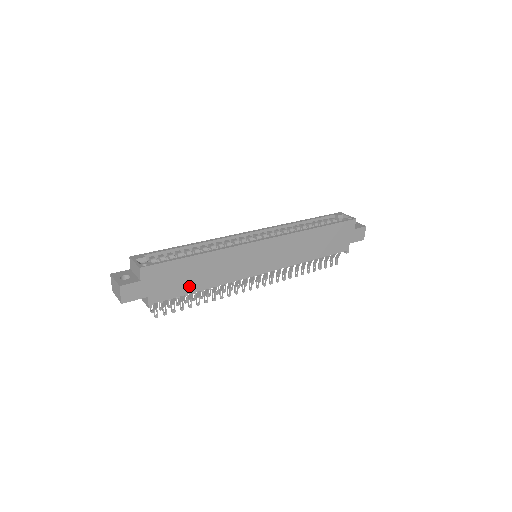
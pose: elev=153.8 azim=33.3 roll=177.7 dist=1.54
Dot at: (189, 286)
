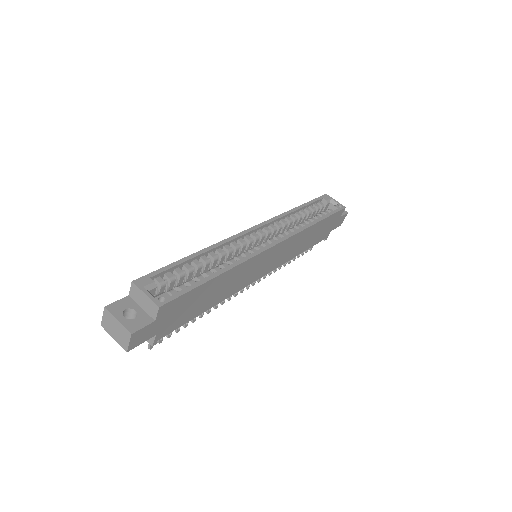
Dot at: (198, 310)
